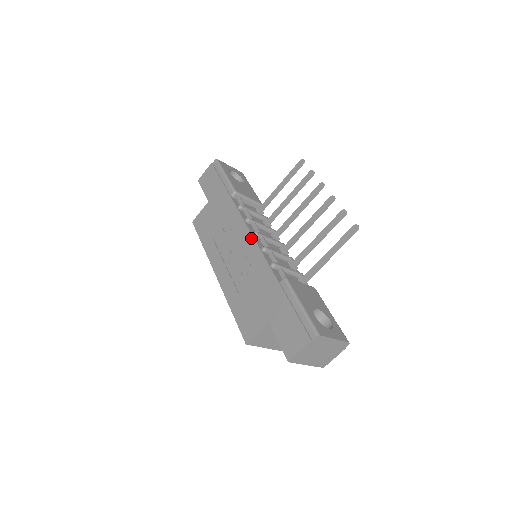
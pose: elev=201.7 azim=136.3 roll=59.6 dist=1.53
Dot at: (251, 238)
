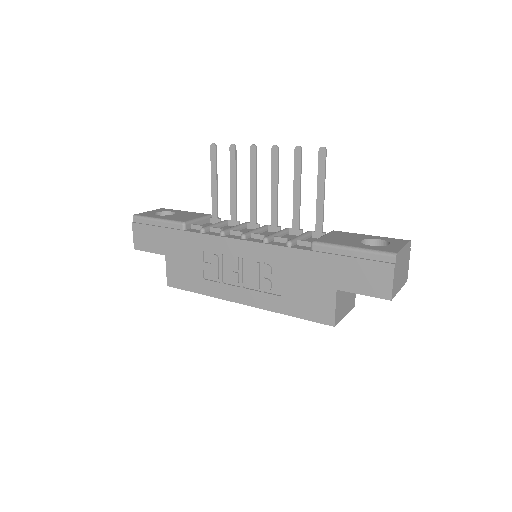
Dot at: (244, 243)
